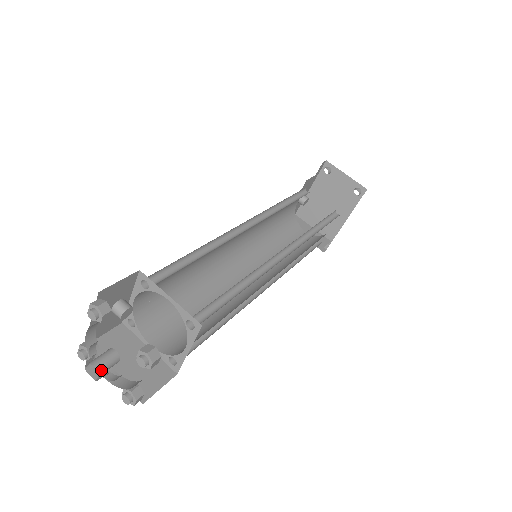
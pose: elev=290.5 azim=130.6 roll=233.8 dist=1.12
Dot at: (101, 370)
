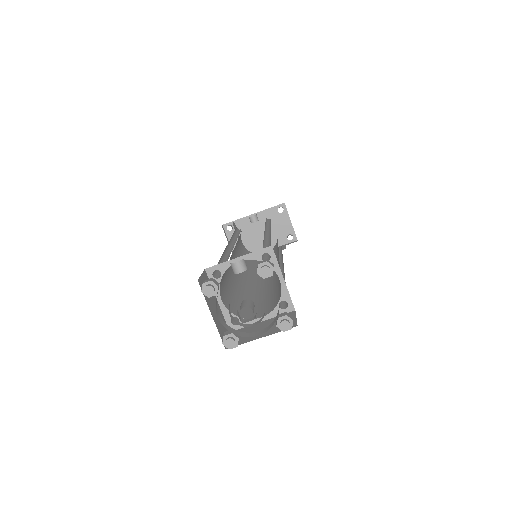
Dot at: occluded
